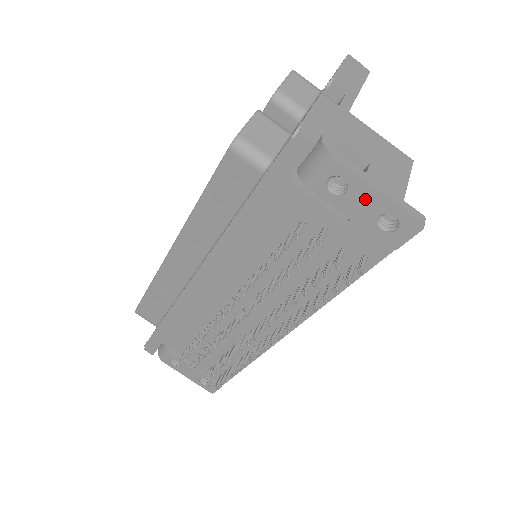
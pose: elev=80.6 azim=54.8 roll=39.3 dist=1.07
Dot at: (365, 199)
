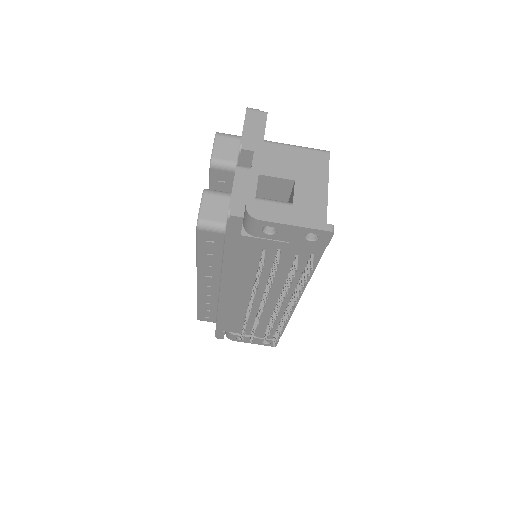
Dot at: (290, 231)
